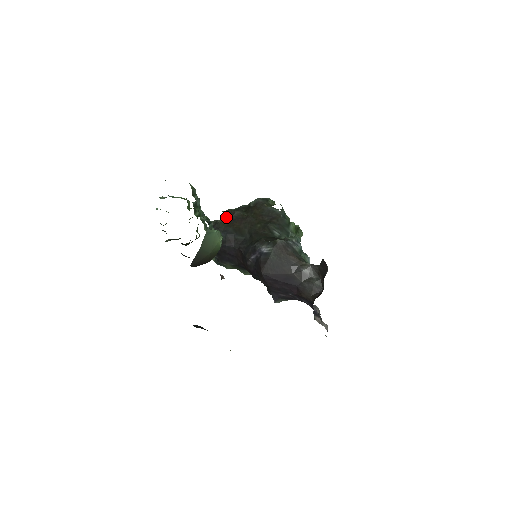
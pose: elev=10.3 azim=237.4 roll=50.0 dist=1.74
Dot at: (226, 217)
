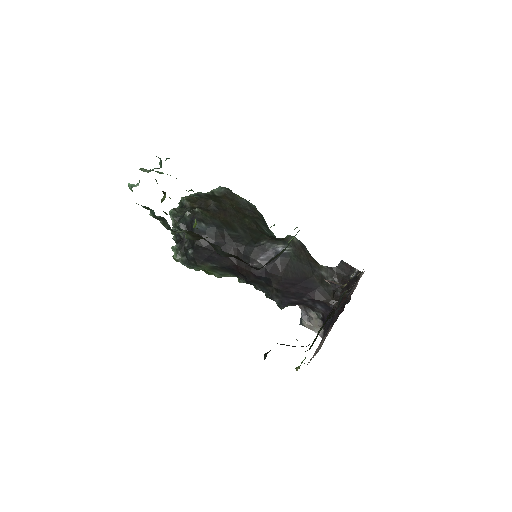
Dot at: (195, 205)
